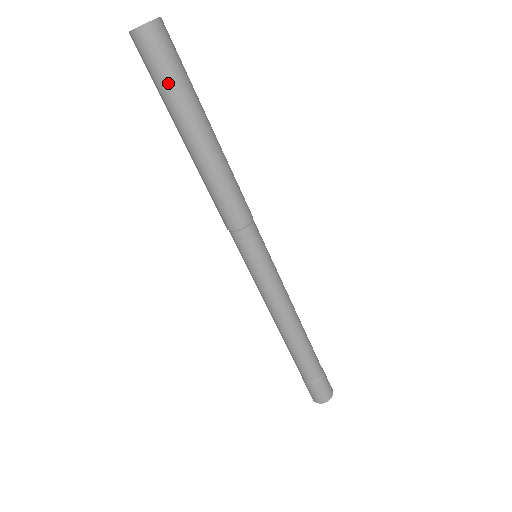
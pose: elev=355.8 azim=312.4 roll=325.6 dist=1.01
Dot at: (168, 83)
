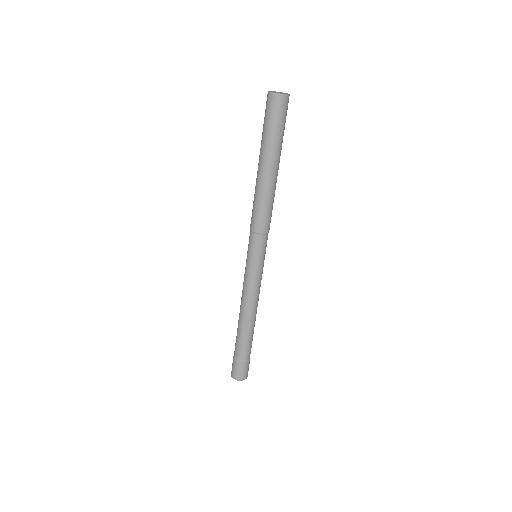
Dot at: (281, 130)
